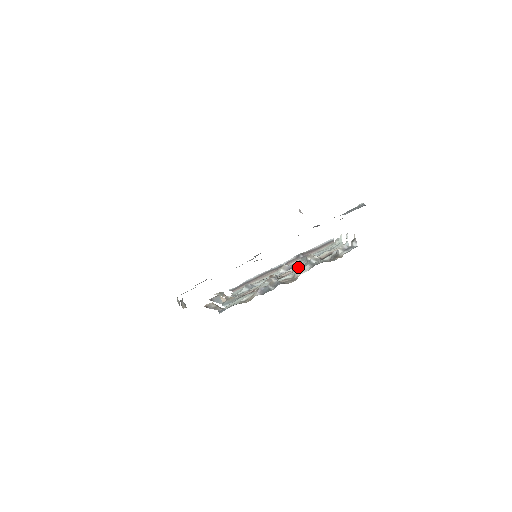
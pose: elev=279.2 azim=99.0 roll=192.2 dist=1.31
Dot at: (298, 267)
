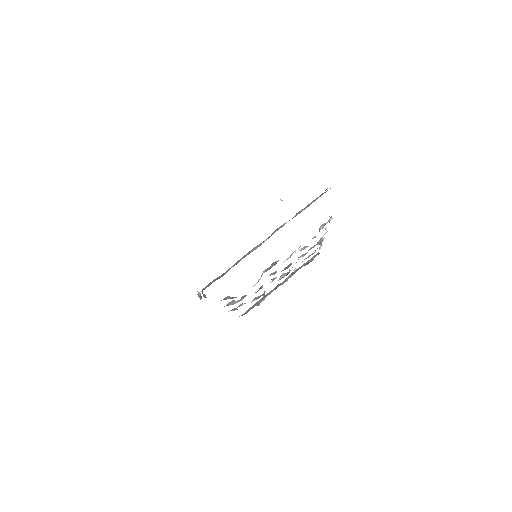
Dot at: occluded
